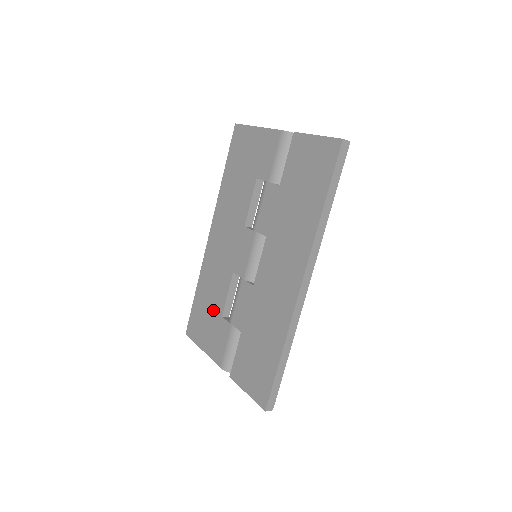
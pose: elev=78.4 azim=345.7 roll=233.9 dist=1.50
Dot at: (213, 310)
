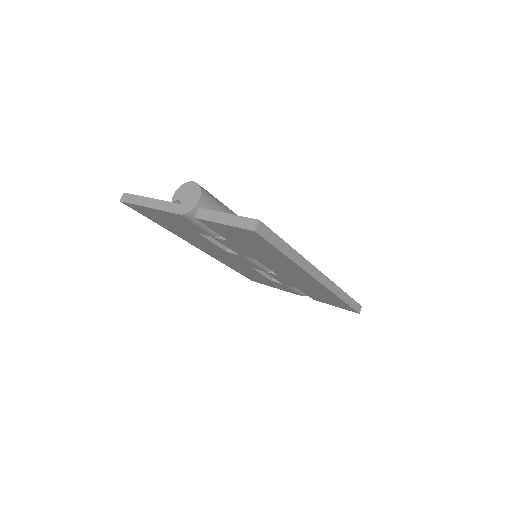
Dot at: occluded
